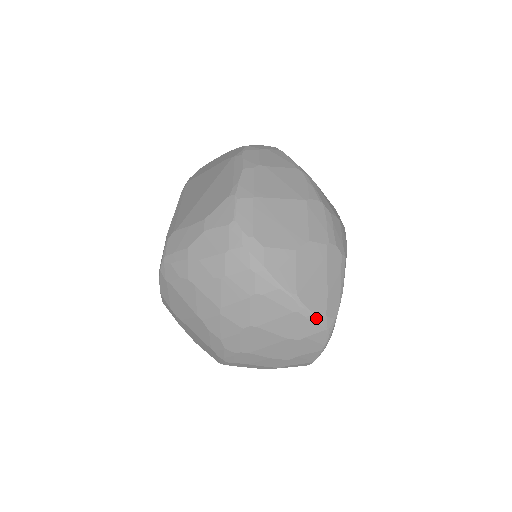
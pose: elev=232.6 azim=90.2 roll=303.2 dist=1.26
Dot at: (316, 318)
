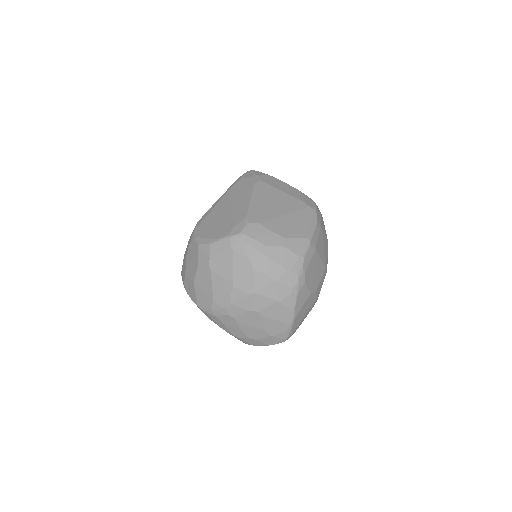
Dot at: (290, 333)
